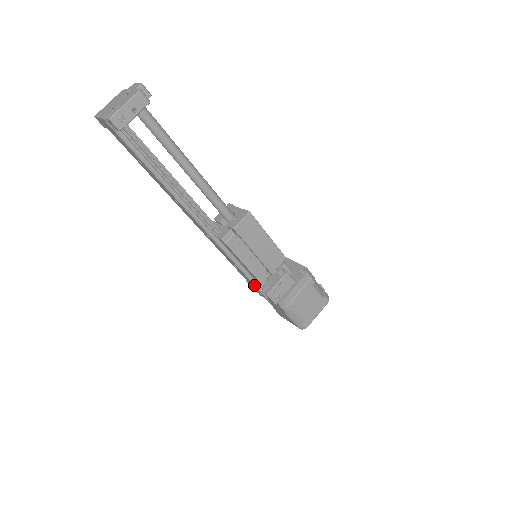
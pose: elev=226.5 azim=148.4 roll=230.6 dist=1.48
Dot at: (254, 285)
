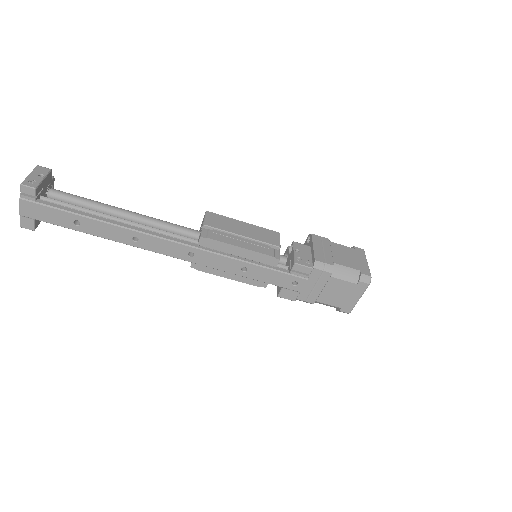
Dot at: (277, 272)
